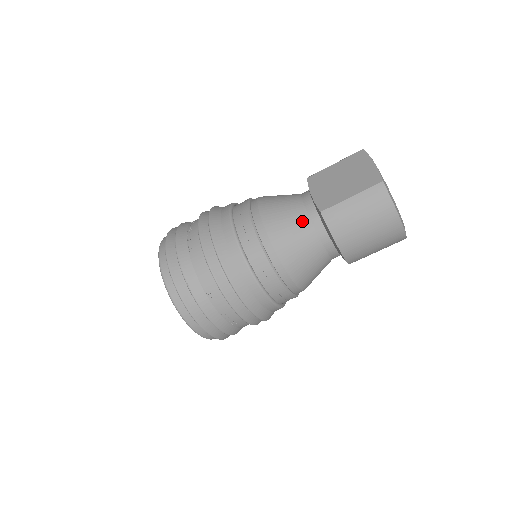
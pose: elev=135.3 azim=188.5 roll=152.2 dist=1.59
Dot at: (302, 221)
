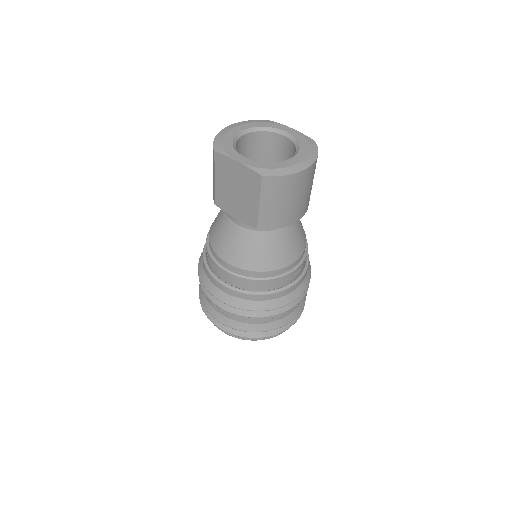
Dot at: (254, 238)
